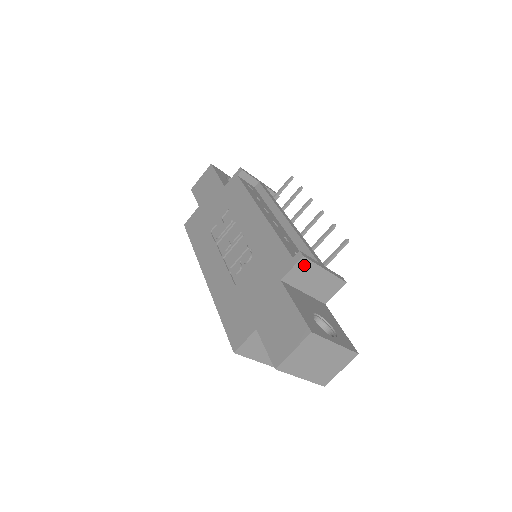
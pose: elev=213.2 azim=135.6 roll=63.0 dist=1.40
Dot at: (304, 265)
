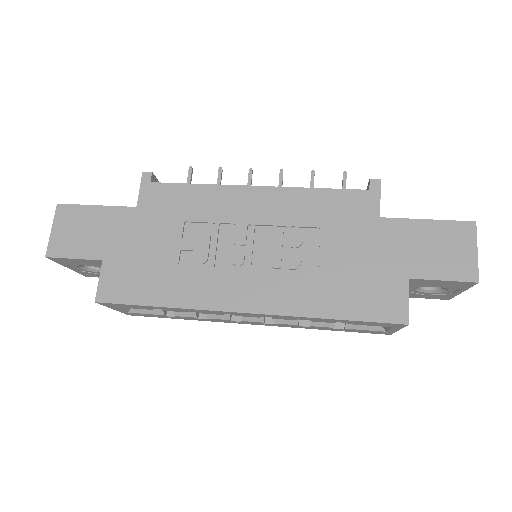
Dot at: occluded
